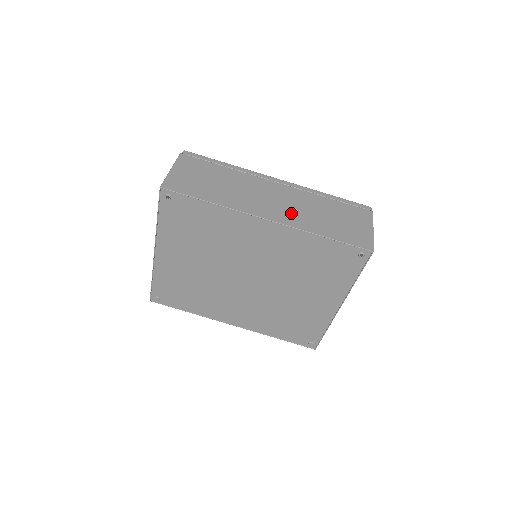
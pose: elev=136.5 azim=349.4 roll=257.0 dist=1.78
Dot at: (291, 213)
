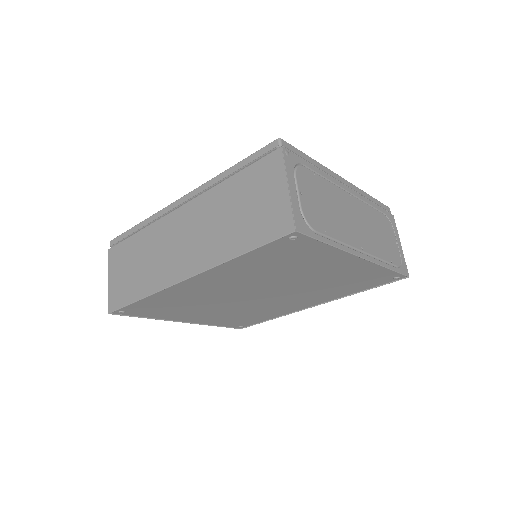
Dot at: (201, 247)
